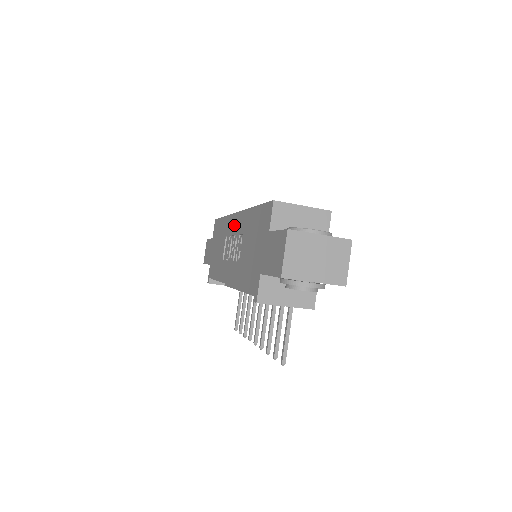
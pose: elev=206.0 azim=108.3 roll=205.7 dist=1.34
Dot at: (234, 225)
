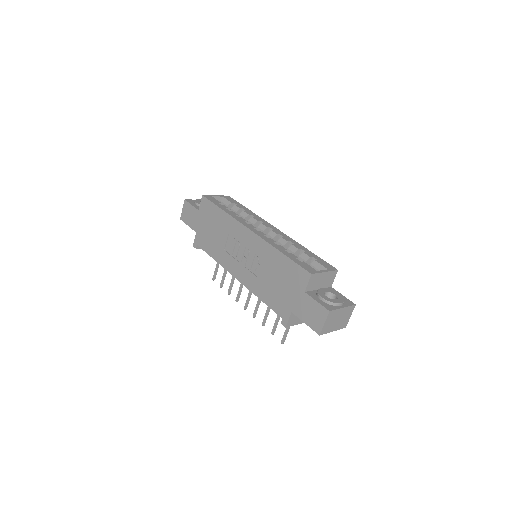
Dot at: (245, 237)
